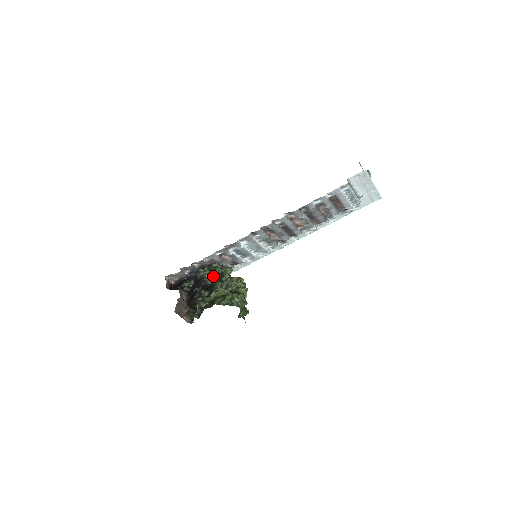
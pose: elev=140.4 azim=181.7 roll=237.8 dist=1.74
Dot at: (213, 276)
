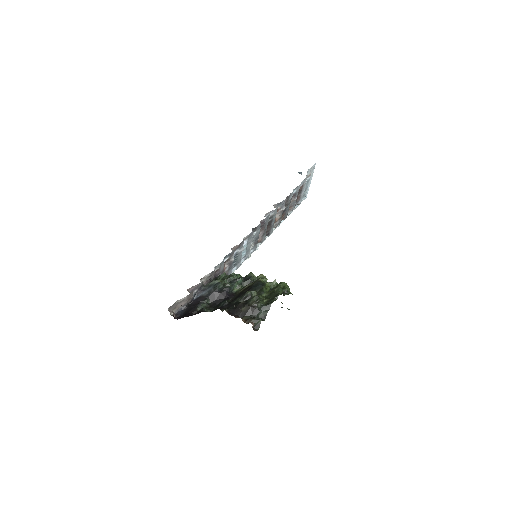
Dot at: (237, 281)
